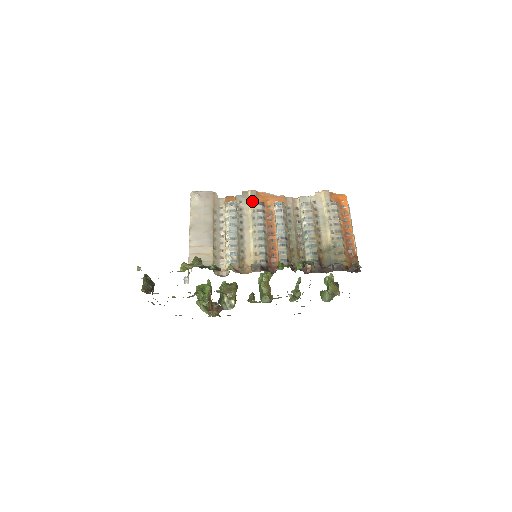
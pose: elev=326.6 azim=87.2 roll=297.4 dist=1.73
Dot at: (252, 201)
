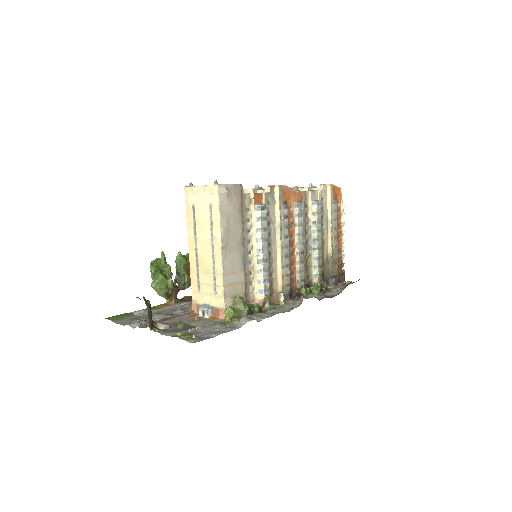
Dot at: (280, 203)
